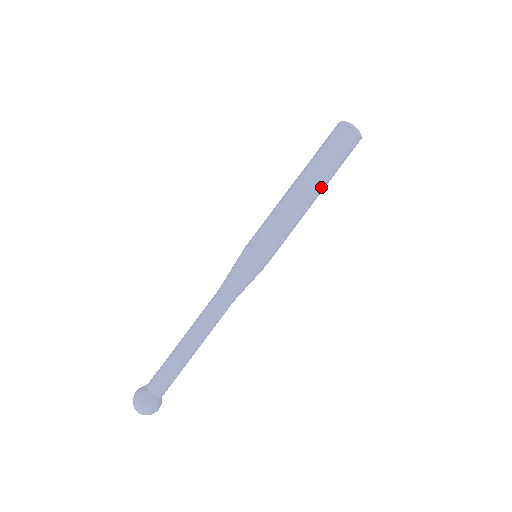
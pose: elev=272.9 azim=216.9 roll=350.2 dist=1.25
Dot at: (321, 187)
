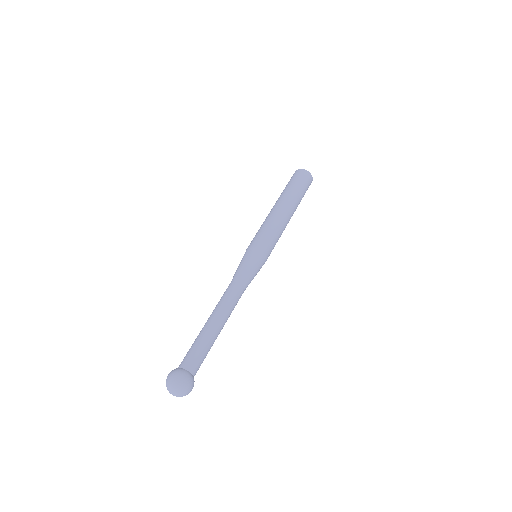
Dot at: occluded
